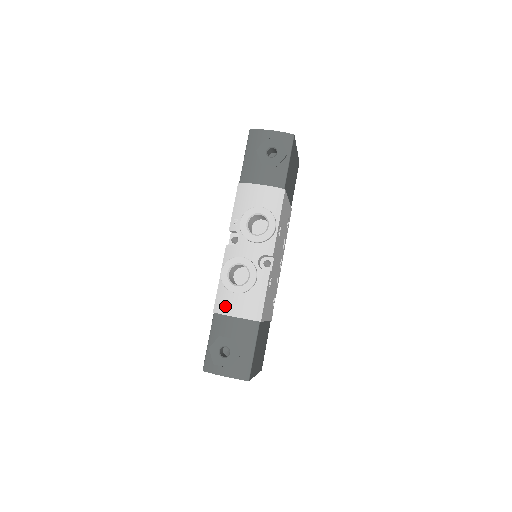
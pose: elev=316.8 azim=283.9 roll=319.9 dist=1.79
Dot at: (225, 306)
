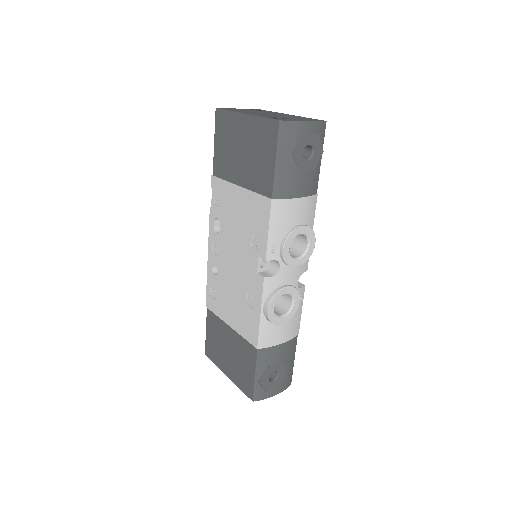
Dot at: (271, 339)
